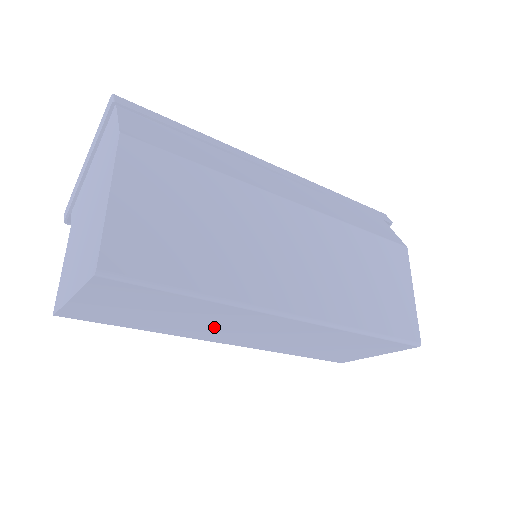
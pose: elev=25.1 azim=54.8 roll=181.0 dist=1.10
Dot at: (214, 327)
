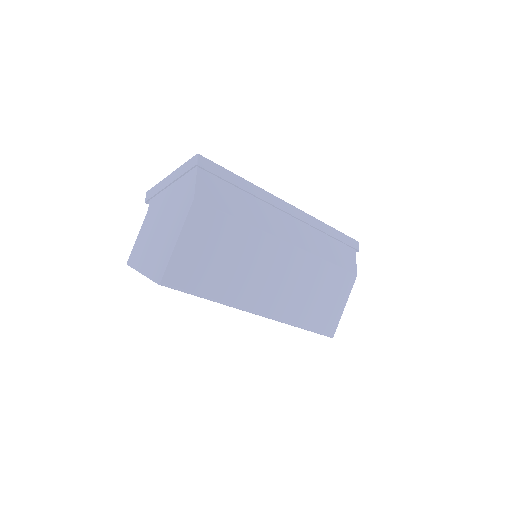
Dot at: occluded
